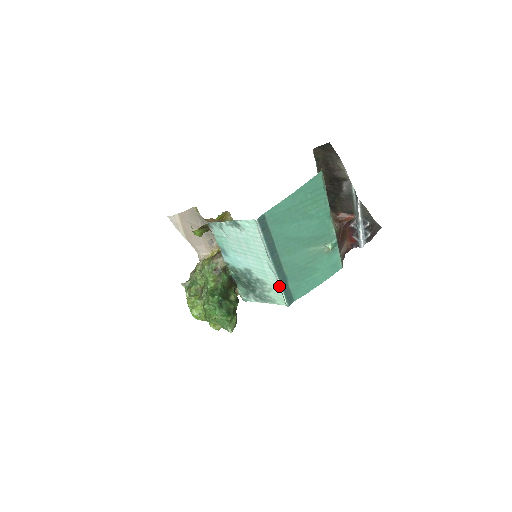
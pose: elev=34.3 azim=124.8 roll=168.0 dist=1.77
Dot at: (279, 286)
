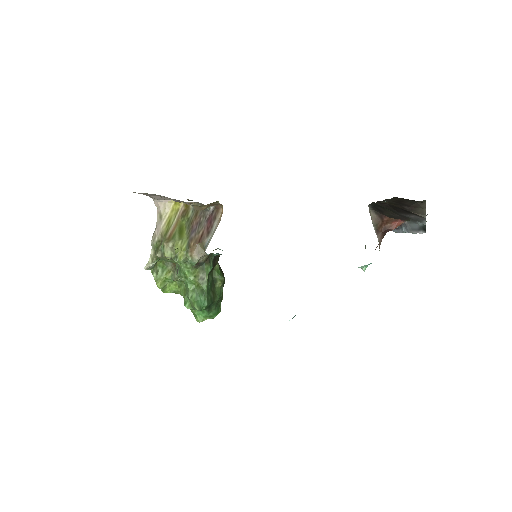
Dot at: occluded
